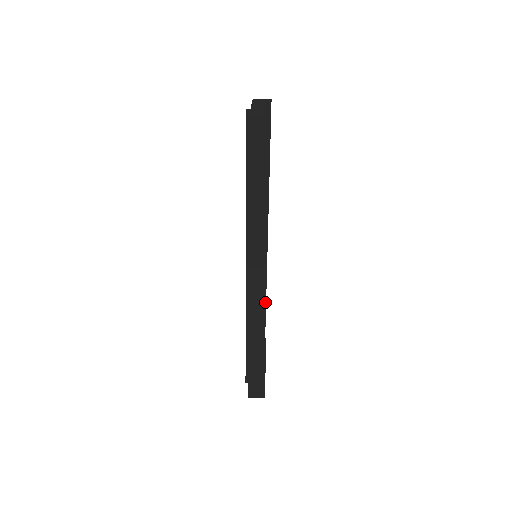
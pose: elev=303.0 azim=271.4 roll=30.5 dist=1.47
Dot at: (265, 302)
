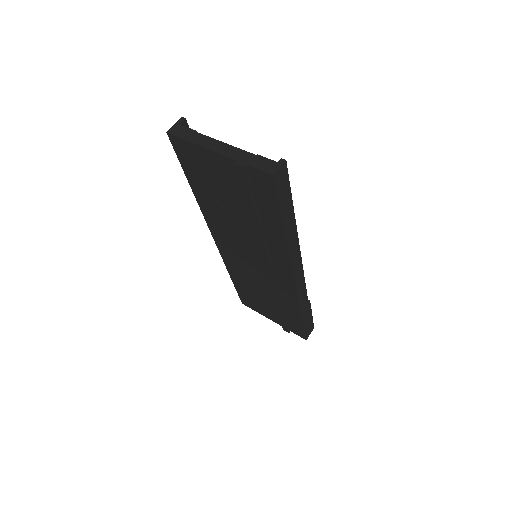
Dot at: occluded
